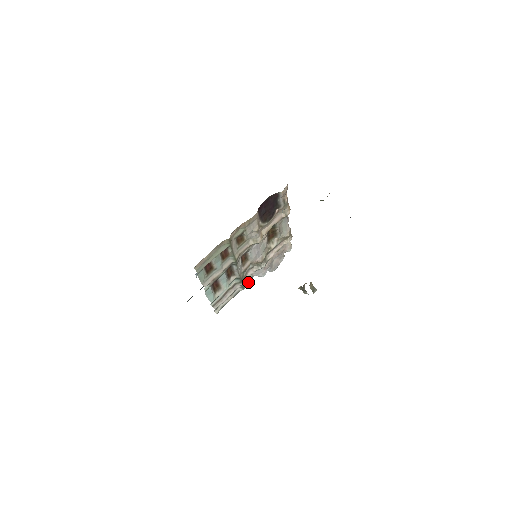
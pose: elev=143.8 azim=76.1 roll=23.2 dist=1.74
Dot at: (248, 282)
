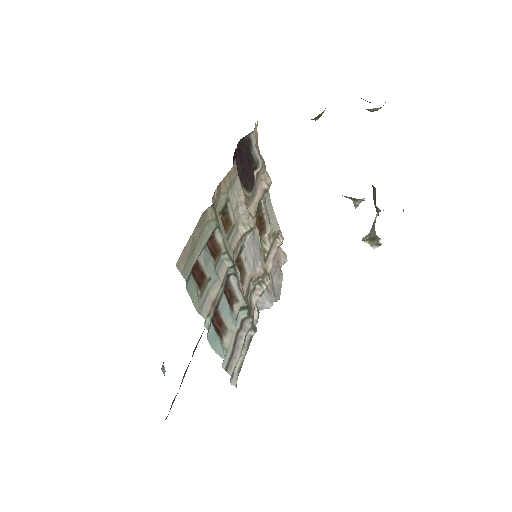
Dot at: (256, 319)
